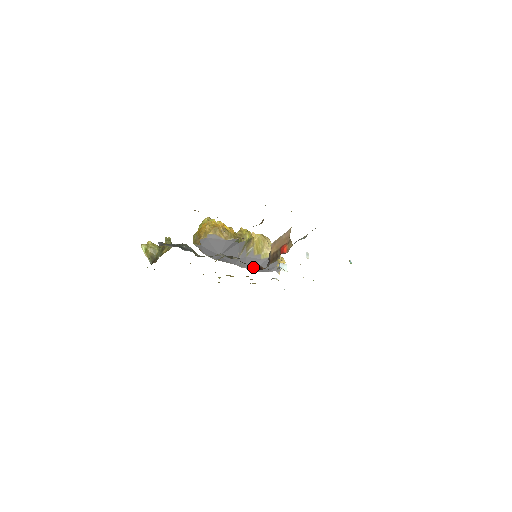
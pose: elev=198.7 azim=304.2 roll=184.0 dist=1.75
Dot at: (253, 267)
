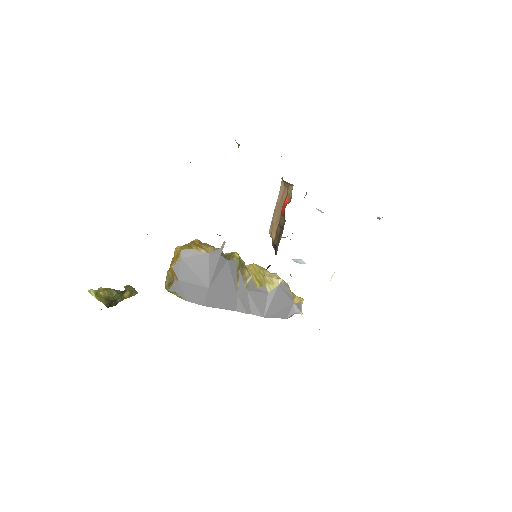
Dot at: (262, 310)
